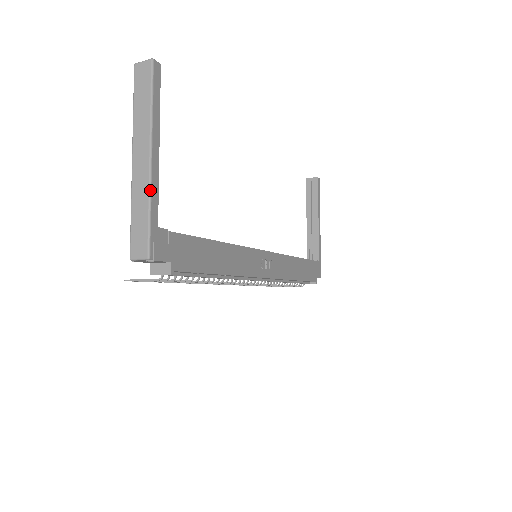
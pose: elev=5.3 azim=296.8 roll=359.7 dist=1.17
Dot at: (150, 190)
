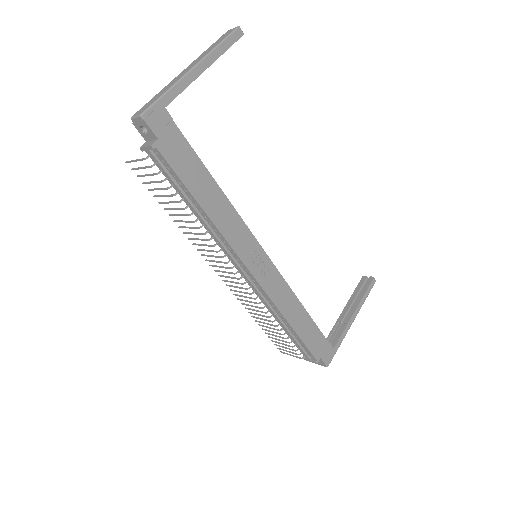
Dot at: (177, 82)
